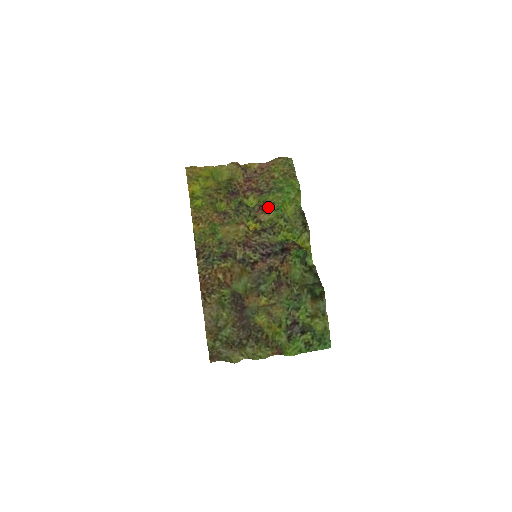
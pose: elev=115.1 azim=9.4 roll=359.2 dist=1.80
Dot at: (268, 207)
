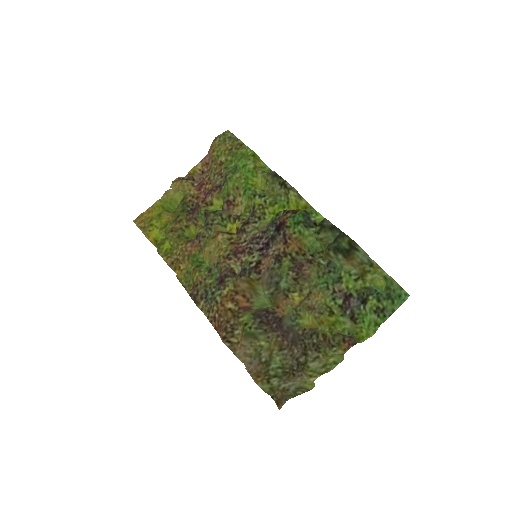
Dot at: (235, 197)
